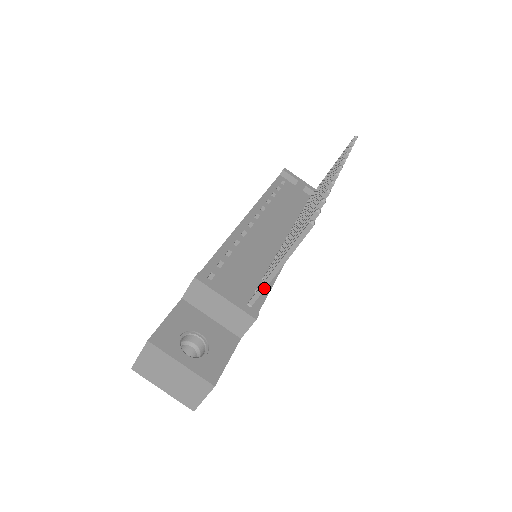
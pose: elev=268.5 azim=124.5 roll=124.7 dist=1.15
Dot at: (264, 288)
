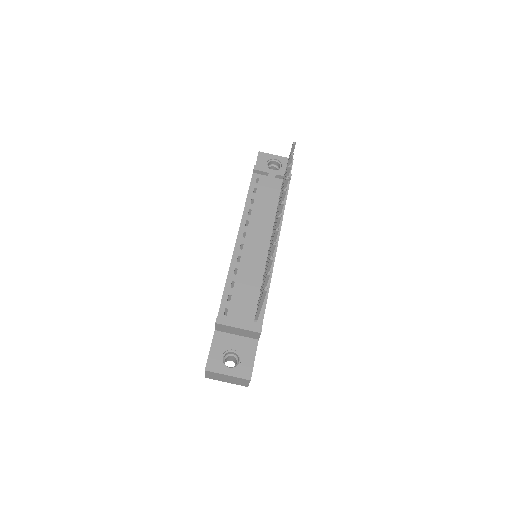
Dot at: occluded
